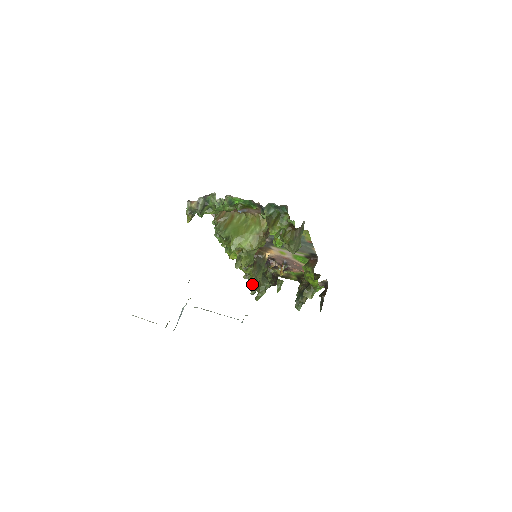
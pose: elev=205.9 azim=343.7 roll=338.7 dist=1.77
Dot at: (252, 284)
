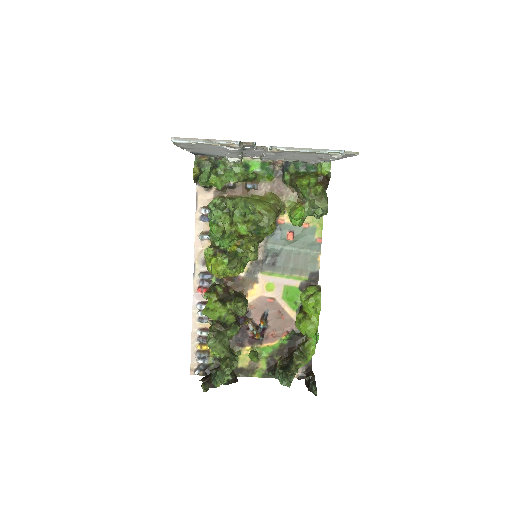
Dot at: (242, 307)
